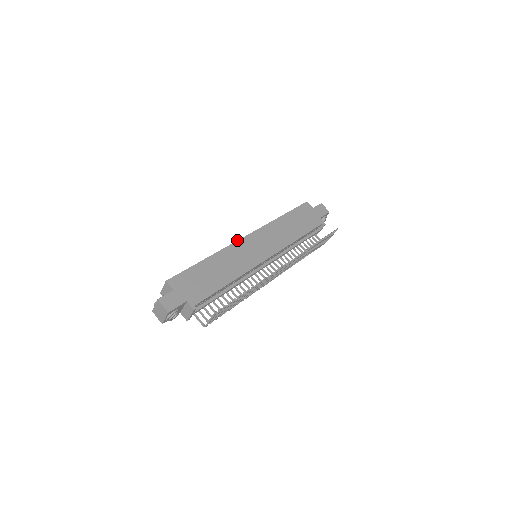
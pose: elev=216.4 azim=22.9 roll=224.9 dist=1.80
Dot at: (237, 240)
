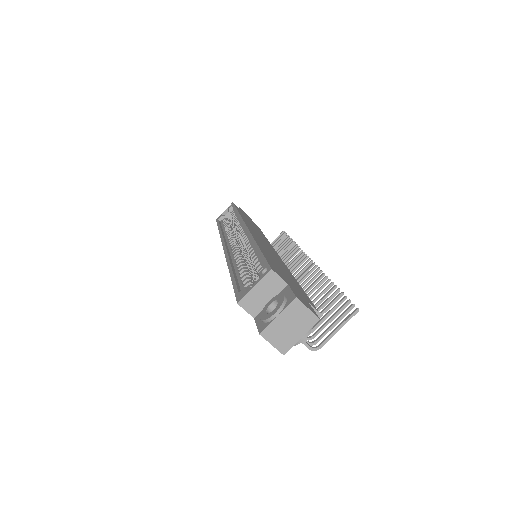
Dot at: (247, 227)
